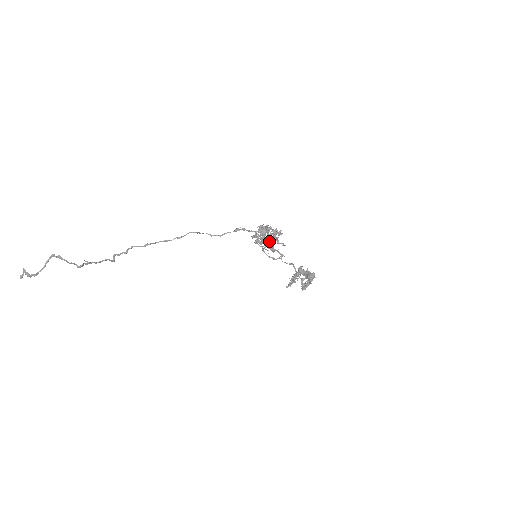
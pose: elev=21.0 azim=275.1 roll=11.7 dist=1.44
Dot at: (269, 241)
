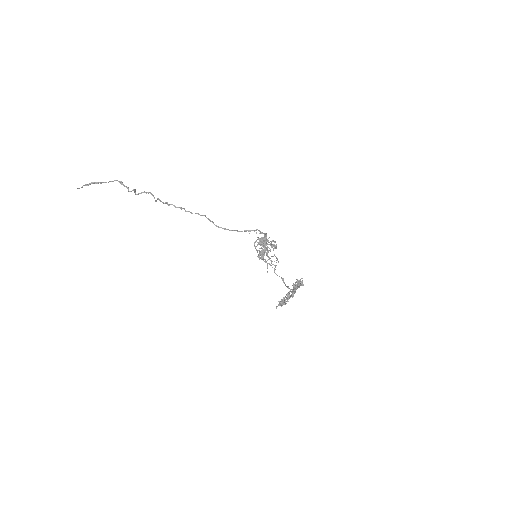
Dot at: (265, 260)
